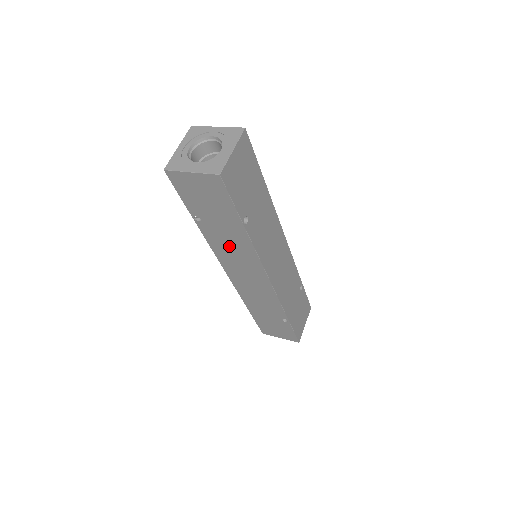
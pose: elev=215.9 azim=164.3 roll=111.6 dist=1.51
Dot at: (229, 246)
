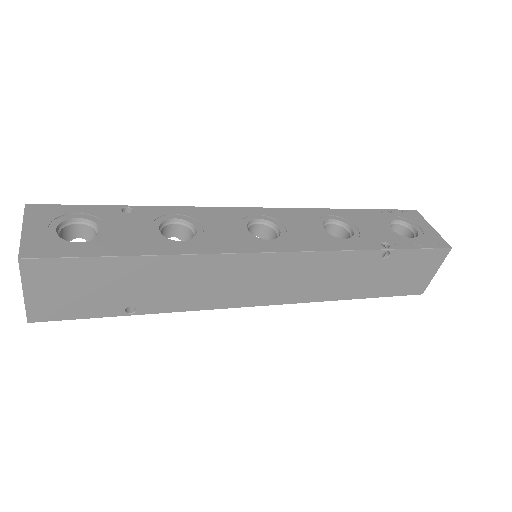
Dot at: occluded
